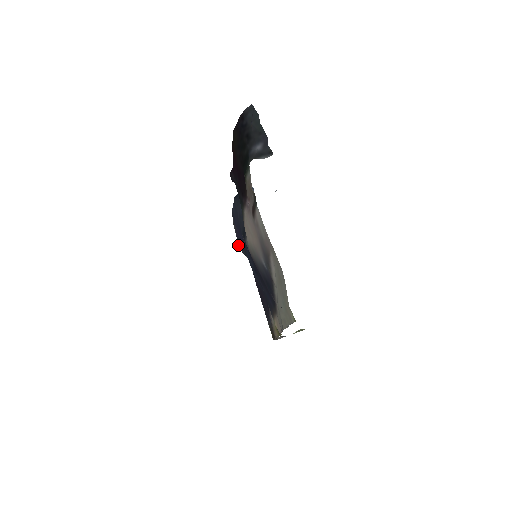
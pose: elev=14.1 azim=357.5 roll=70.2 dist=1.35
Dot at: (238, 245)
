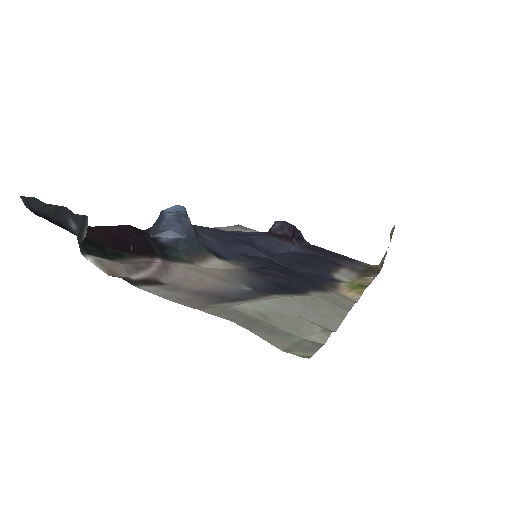
Dot at: occluded
